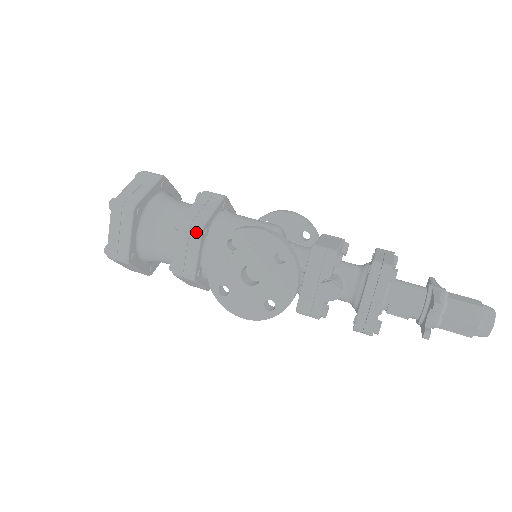
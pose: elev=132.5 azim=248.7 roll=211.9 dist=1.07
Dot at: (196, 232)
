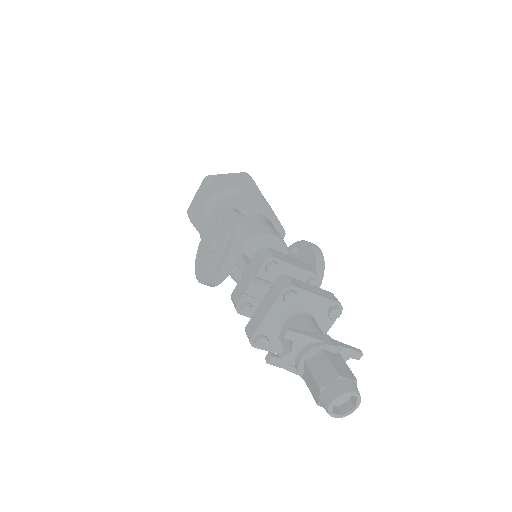
Dot at: (220, 208)
